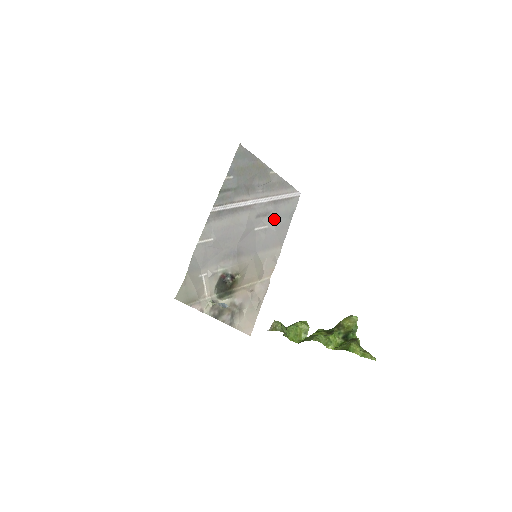
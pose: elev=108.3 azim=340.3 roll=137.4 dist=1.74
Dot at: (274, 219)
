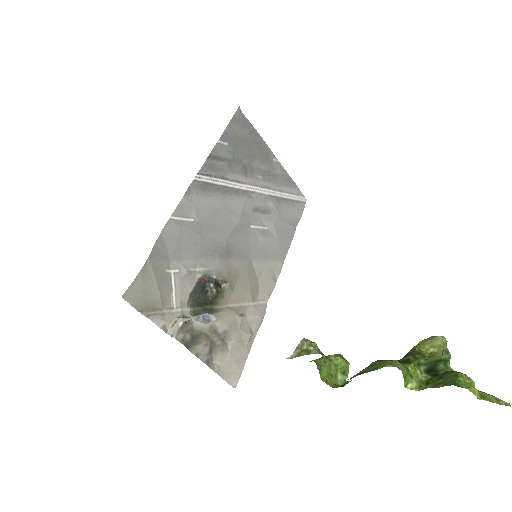
Dot at: (275, 221)
